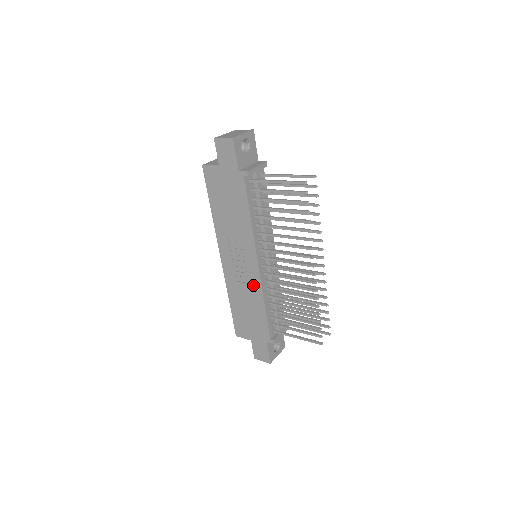
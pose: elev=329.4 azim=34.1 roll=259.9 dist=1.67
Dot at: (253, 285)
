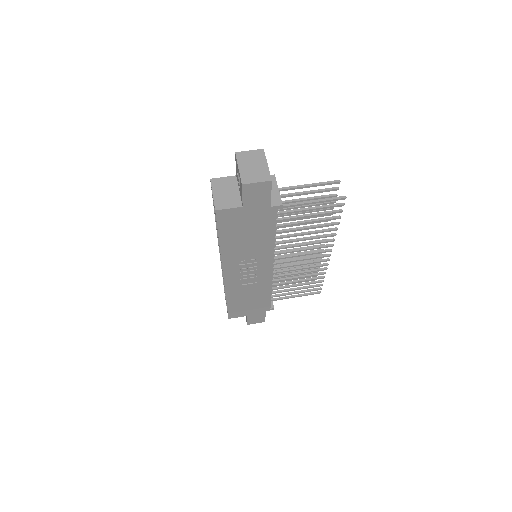
Dot at: (262, 282)
